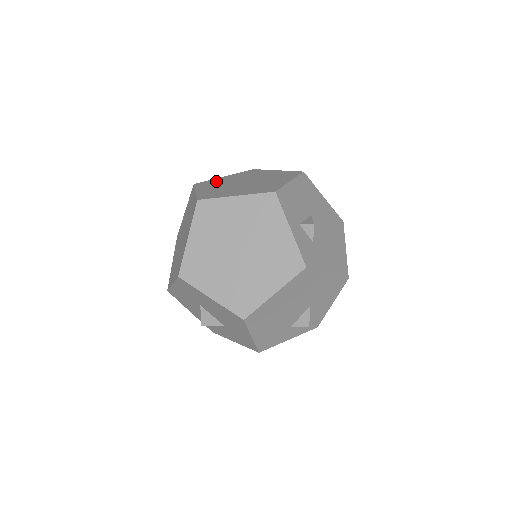
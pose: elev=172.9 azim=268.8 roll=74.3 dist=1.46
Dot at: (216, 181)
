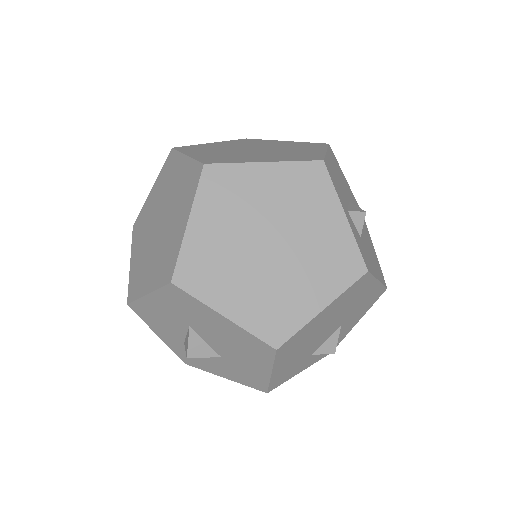
Dot at: (206, 146)
